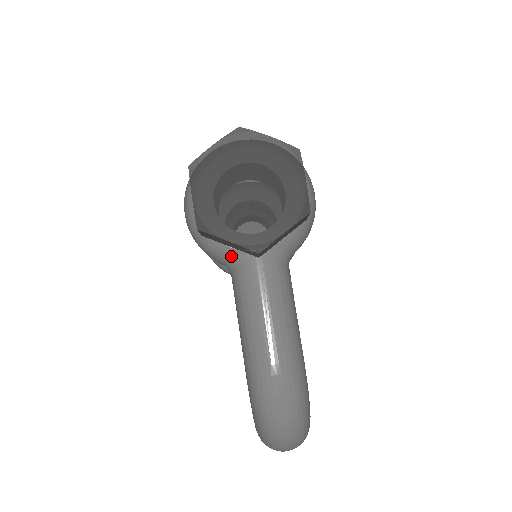
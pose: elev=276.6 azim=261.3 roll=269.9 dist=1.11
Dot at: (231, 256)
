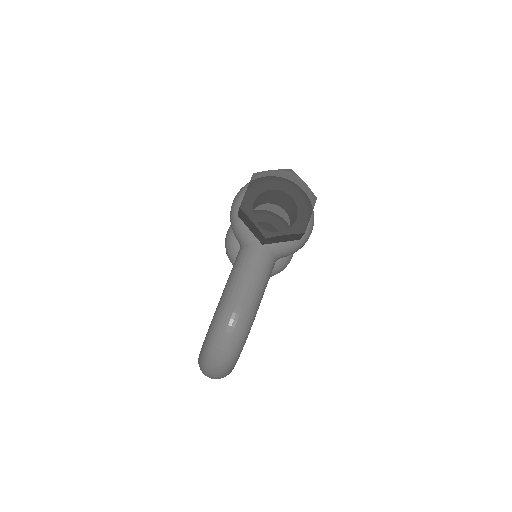
Dot at: (247, 236)
